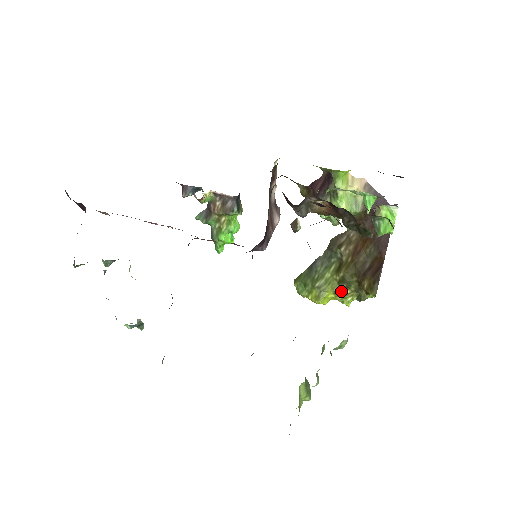
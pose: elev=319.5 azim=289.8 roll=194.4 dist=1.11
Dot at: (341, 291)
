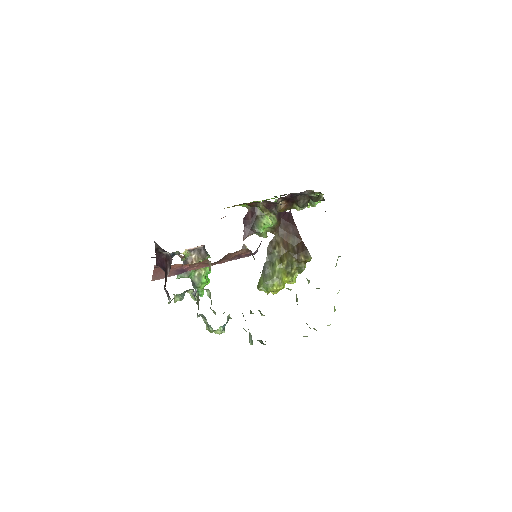
Dot at: (289, 273)
